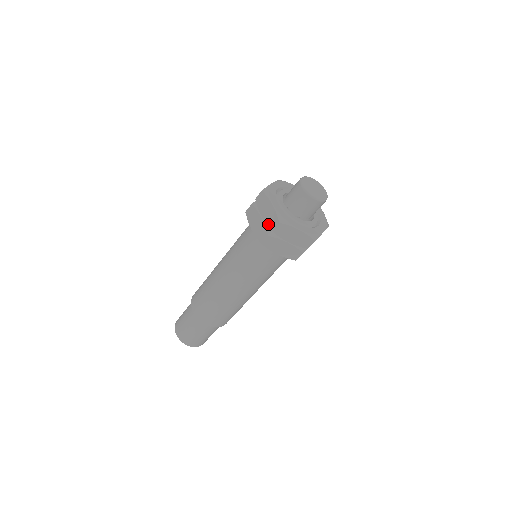
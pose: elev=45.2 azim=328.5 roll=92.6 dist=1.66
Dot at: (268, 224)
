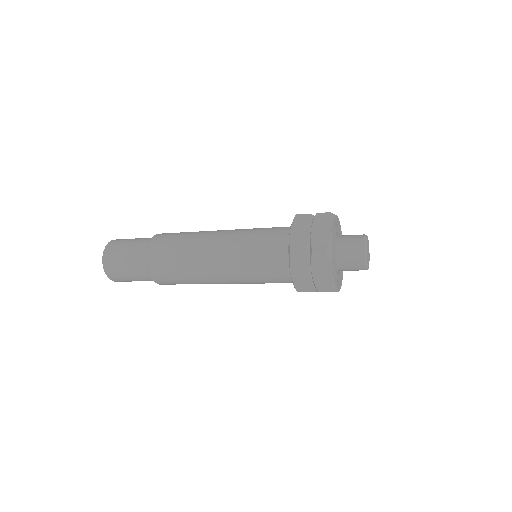
Dot at: (316, 283)
